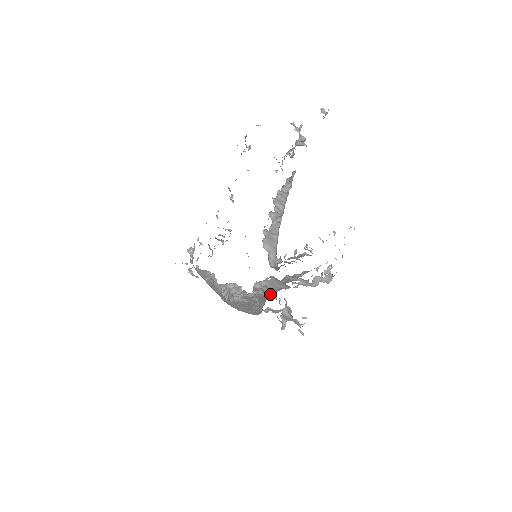
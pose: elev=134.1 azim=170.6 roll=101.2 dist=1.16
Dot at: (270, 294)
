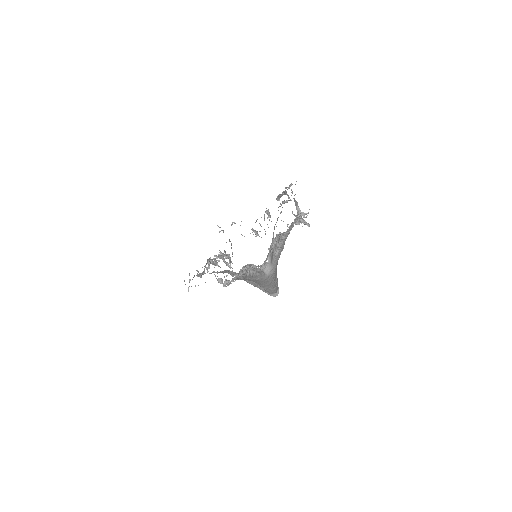
Dot at: (209, 268)
